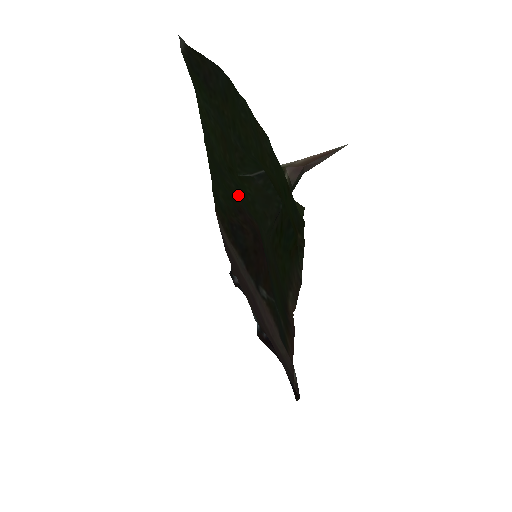
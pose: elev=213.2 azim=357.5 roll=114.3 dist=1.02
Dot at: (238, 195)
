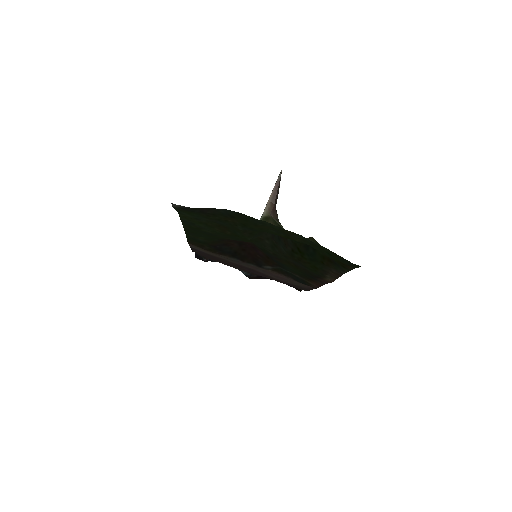
Dot at: (229, 238)
